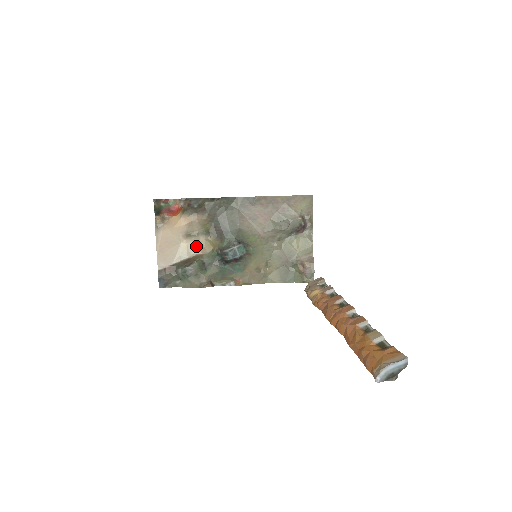
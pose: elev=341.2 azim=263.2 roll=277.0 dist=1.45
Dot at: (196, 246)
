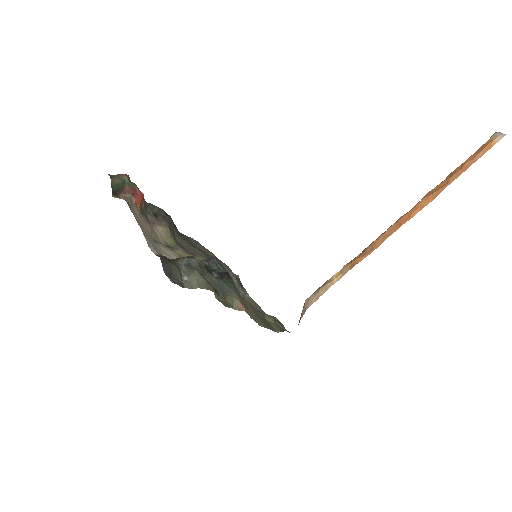
Dot at: (174, 252)
